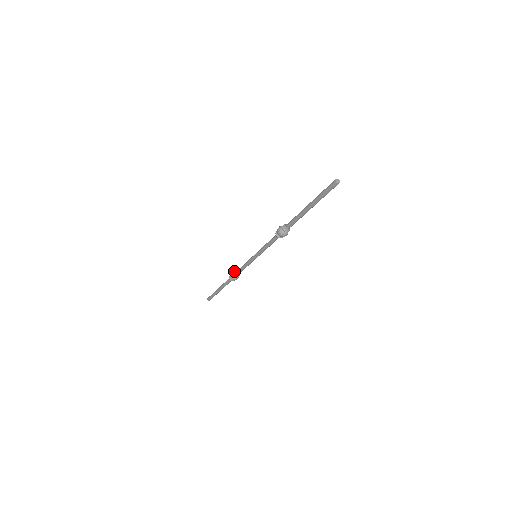
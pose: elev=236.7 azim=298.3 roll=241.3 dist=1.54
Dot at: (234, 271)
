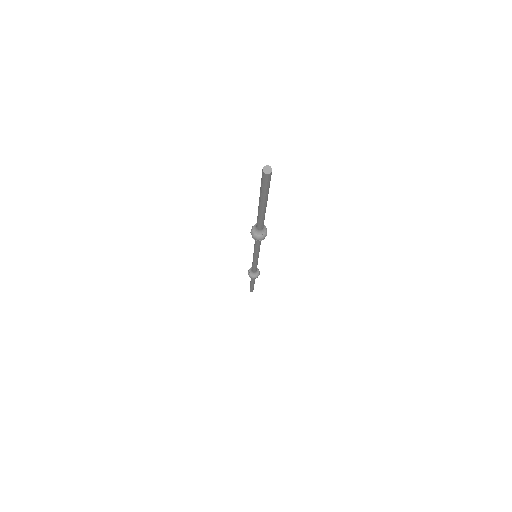
Dot at: (249, 269)
